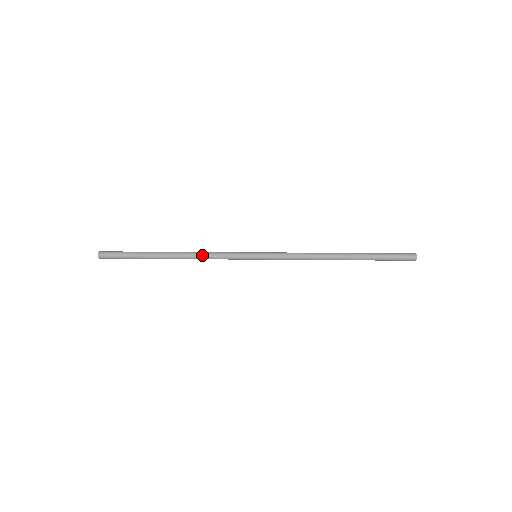
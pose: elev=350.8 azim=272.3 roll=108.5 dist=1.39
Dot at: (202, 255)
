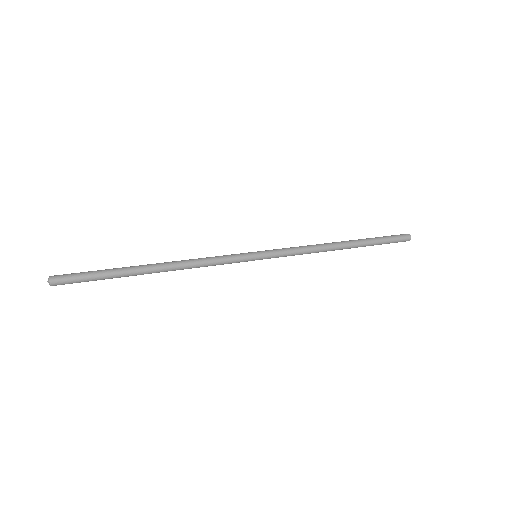
Dot at: (195, 266)
